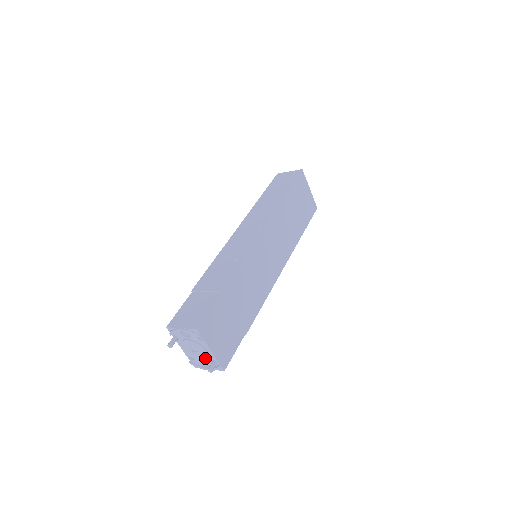
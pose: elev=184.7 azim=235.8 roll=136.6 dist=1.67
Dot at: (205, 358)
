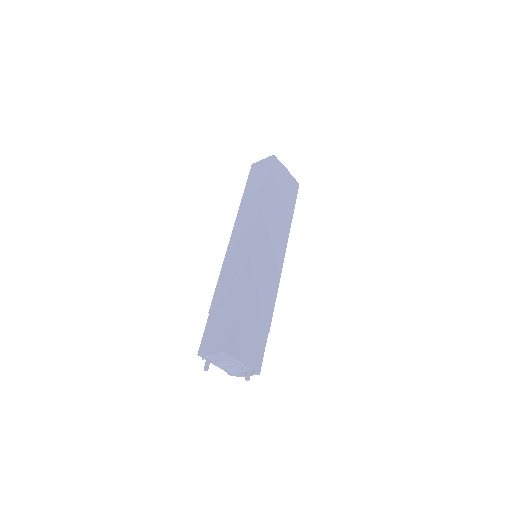
Dot at: (239, 369)
